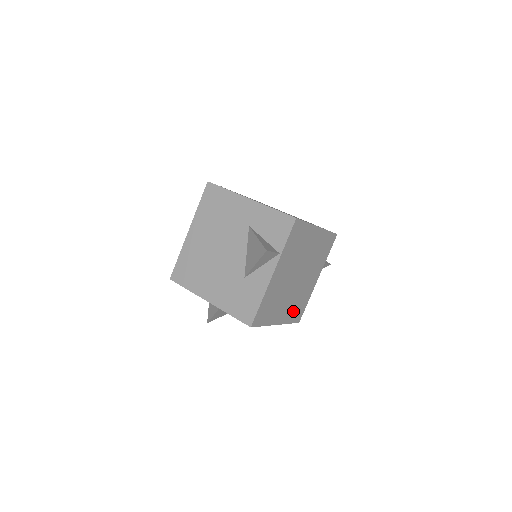
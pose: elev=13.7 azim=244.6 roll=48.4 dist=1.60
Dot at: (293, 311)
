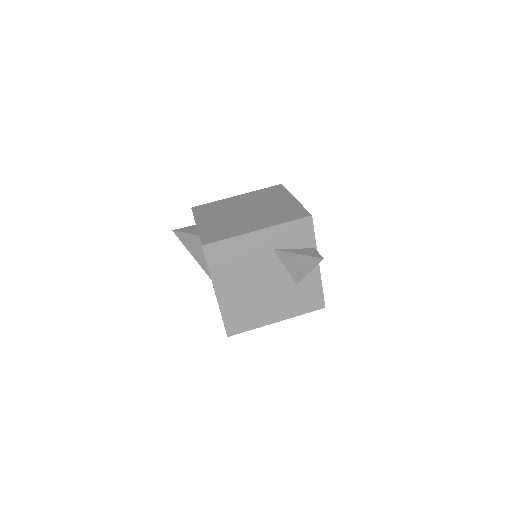
Dot at: occluded
